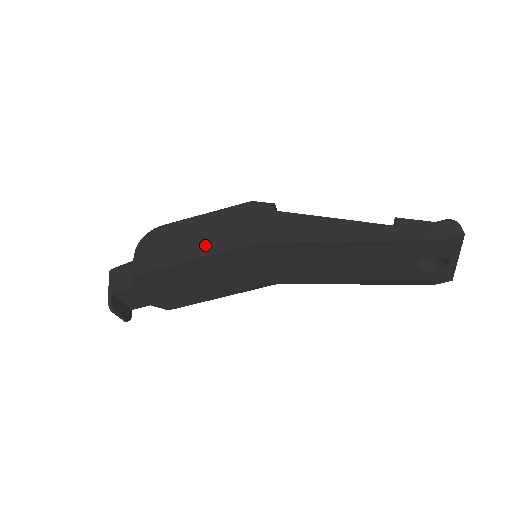
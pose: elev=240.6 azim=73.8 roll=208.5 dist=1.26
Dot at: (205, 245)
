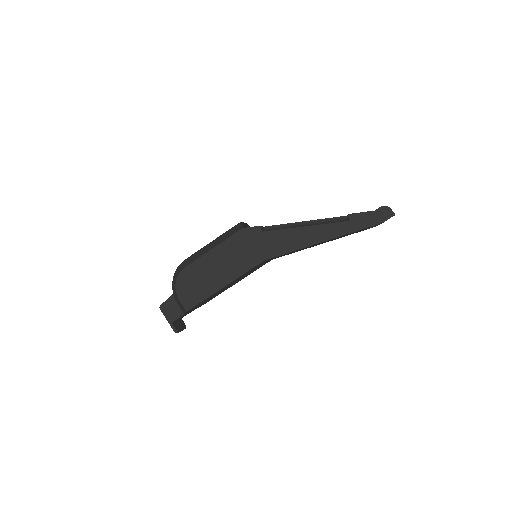
Dot at: (226, 274)
